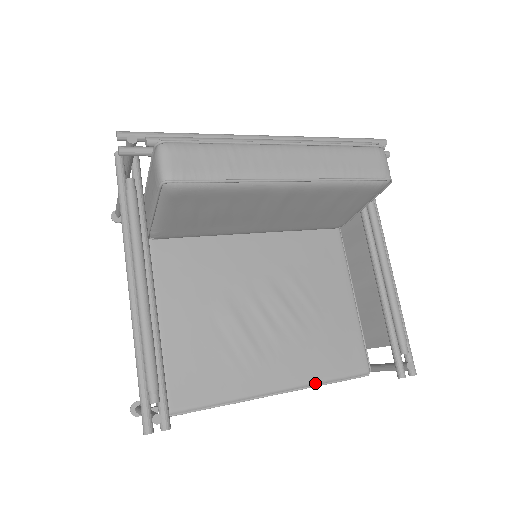
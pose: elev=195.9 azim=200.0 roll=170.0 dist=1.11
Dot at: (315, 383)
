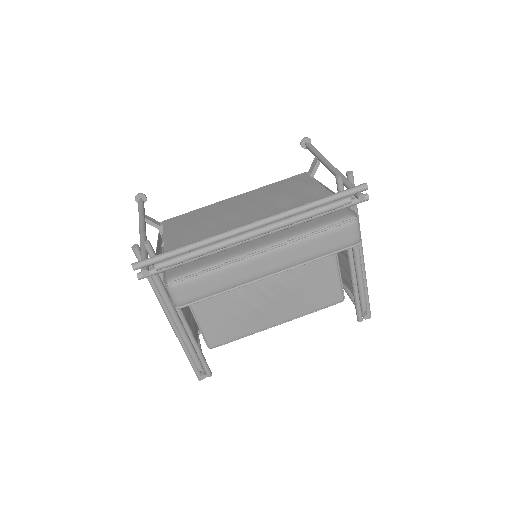
Dot at: (303, 315)
